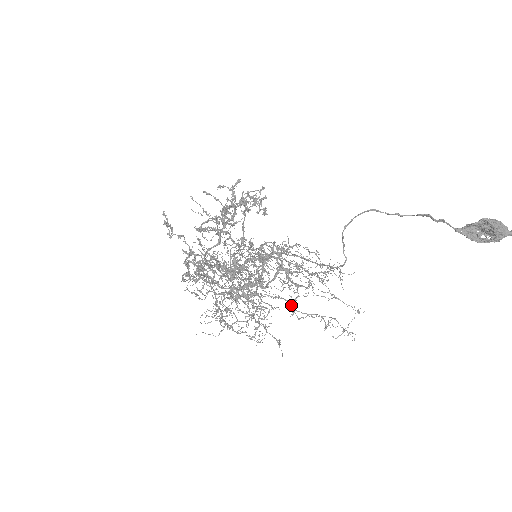
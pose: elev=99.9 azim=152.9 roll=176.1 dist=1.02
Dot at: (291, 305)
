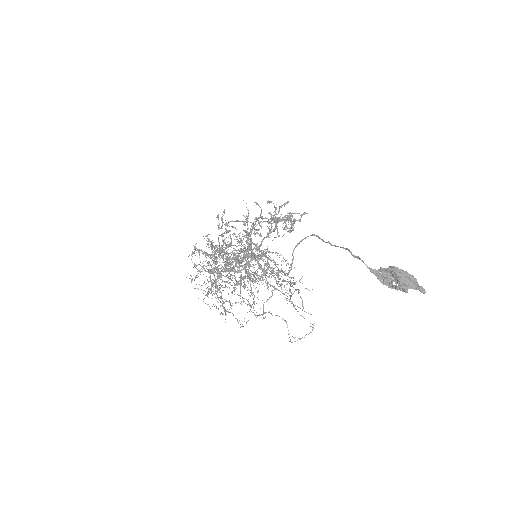
Dot at: (234, 287)
